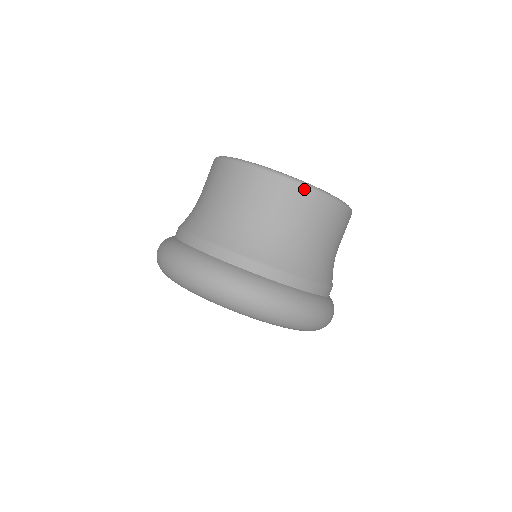
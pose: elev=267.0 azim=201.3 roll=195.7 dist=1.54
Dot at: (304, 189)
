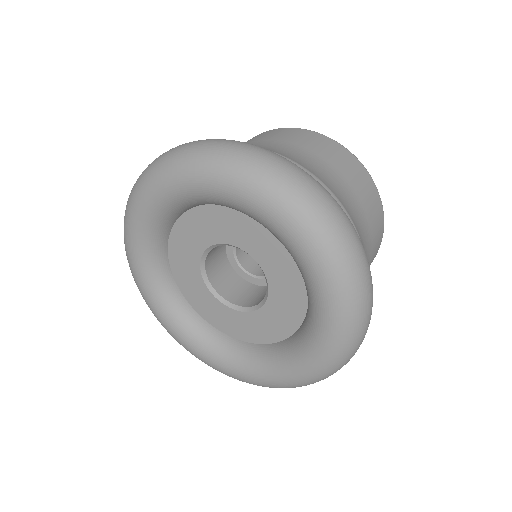
Dot at: (371, 179)
